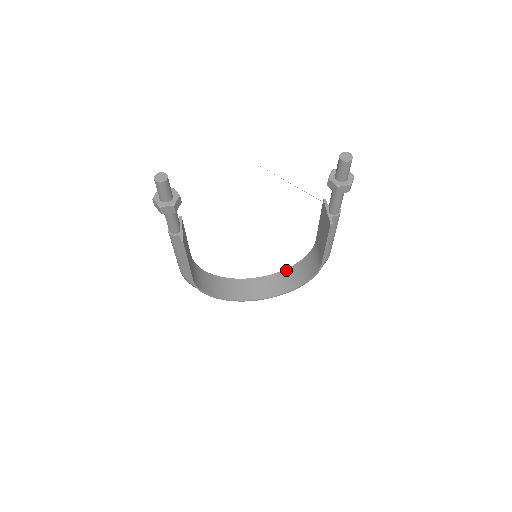
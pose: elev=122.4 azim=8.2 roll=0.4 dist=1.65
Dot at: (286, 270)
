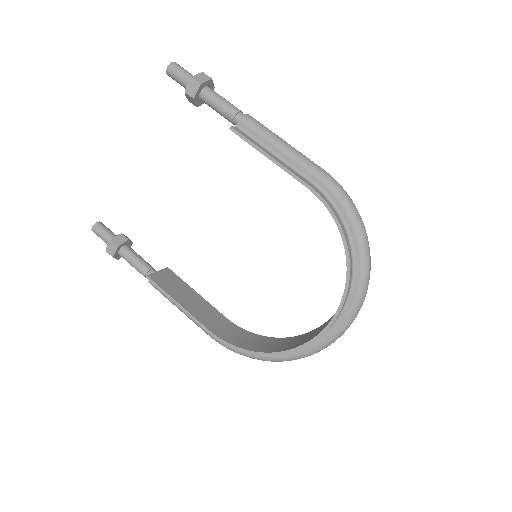
Dot at: occluded
